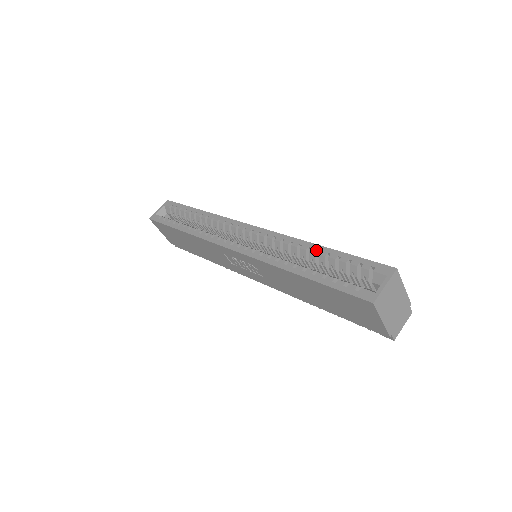
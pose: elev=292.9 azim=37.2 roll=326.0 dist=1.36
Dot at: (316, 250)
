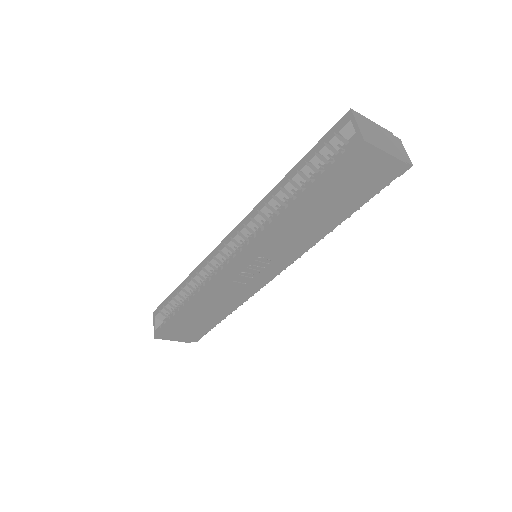
Dot at: (287, 180)
